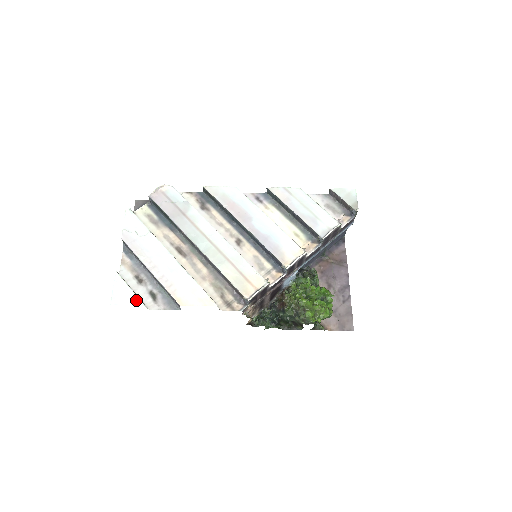
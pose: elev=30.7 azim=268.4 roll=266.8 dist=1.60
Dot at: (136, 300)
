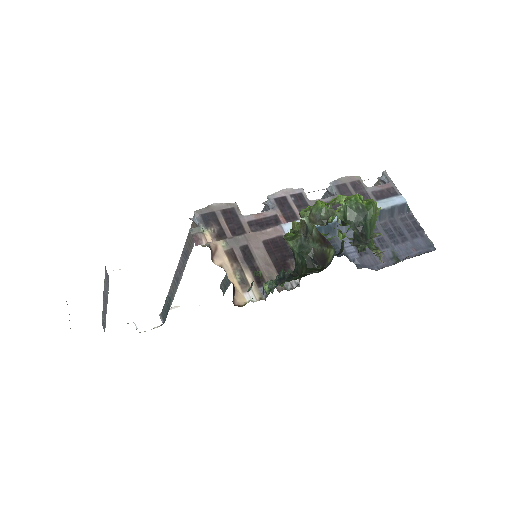
Dot at: occluded
